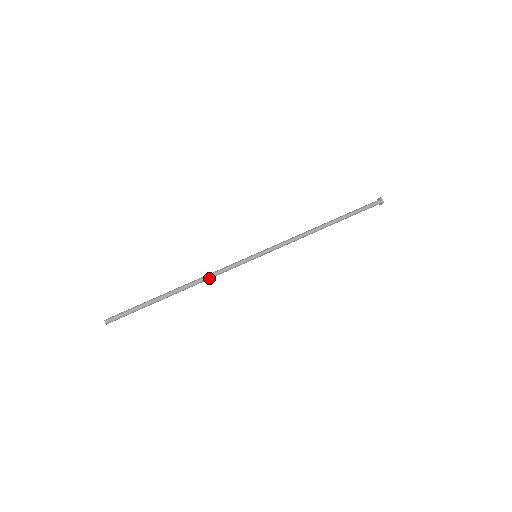
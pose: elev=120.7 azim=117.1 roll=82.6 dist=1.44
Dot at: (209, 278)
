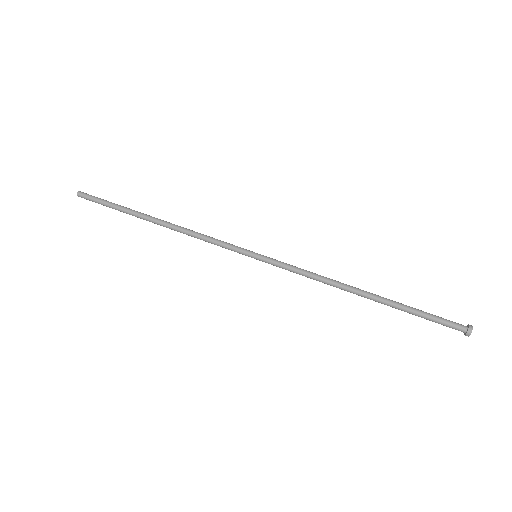
Dot at: (192, 233)
